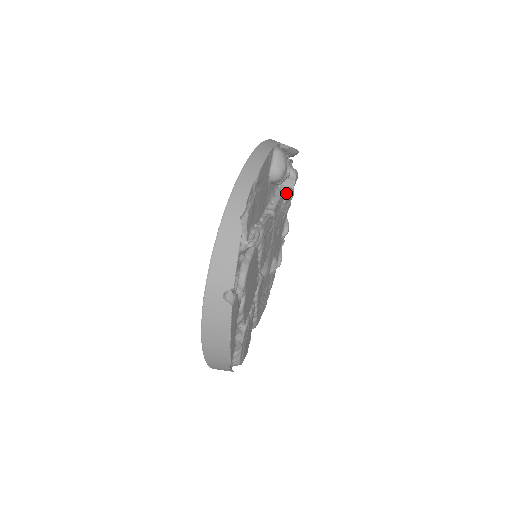
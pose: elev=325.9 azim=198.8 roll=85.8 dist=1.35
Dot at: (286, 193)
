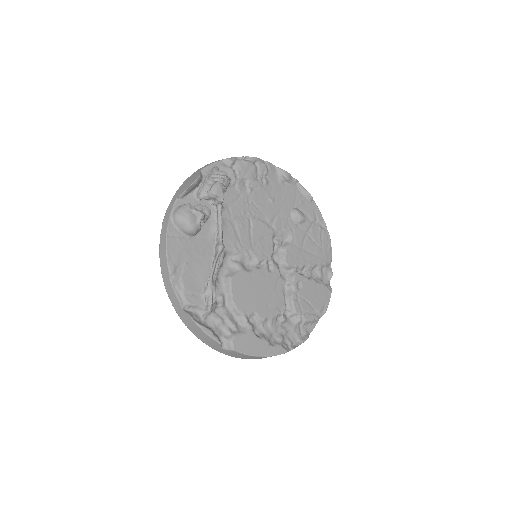
Dot at: (241, 179)
